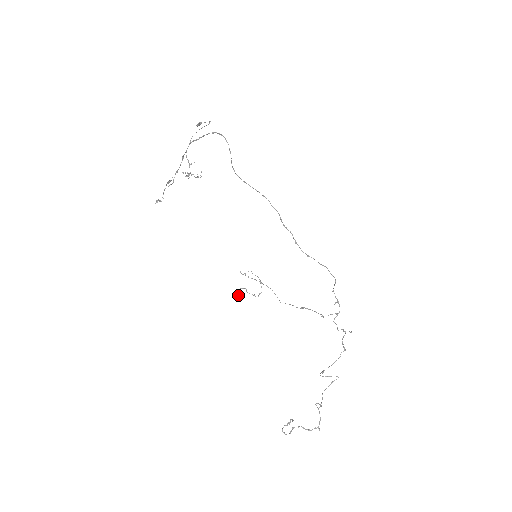
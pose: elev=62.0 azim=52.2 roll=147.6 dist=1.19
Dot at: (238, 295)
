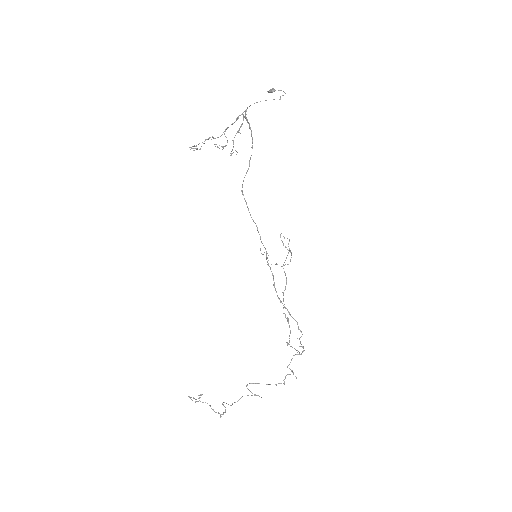
Dot at: (262, 254)
